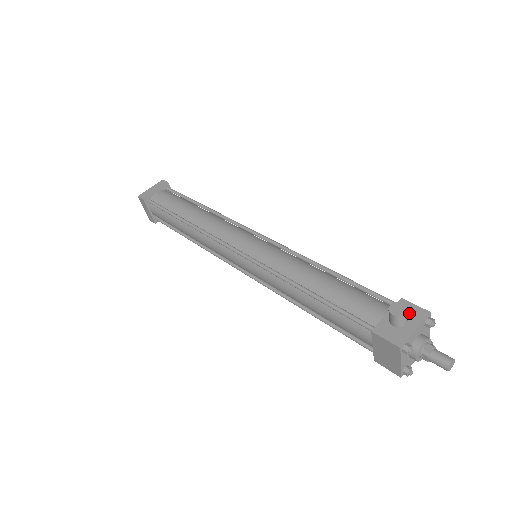
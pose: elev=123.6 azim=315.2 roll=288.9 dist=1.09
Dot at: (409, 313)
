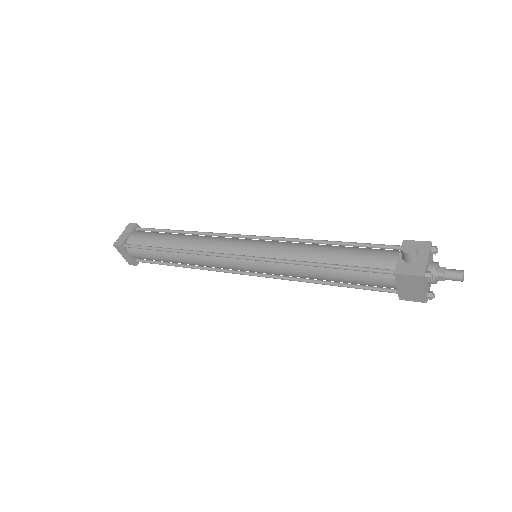
Dot at: occluded
